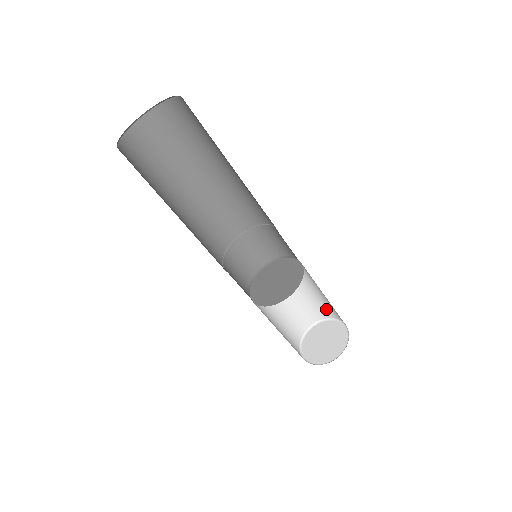
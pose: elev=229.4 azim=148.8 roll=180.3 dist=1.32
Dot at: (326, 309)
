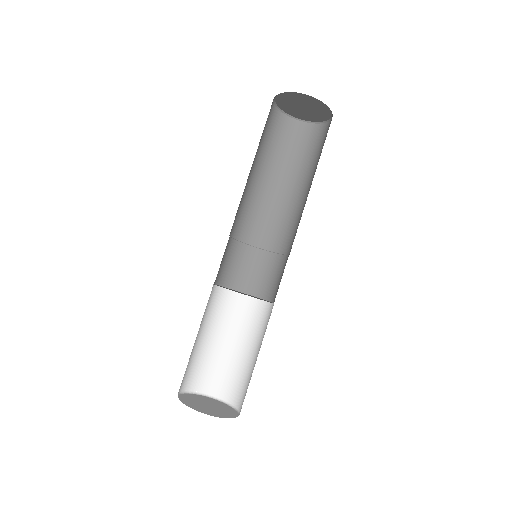
Dot at: (232, 384)
